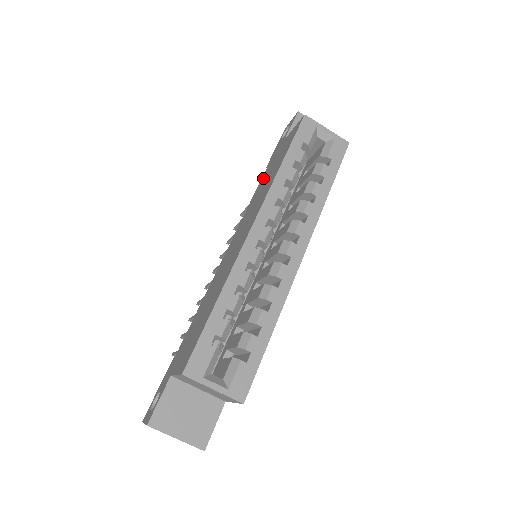
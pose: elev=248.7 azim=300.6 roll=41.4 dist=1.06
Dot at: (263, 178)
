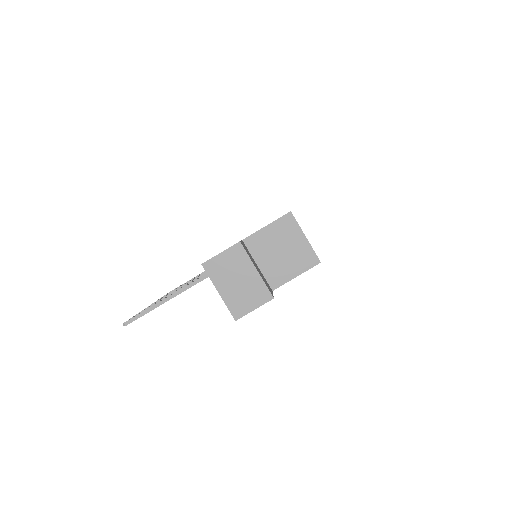
Dot at: occluded
